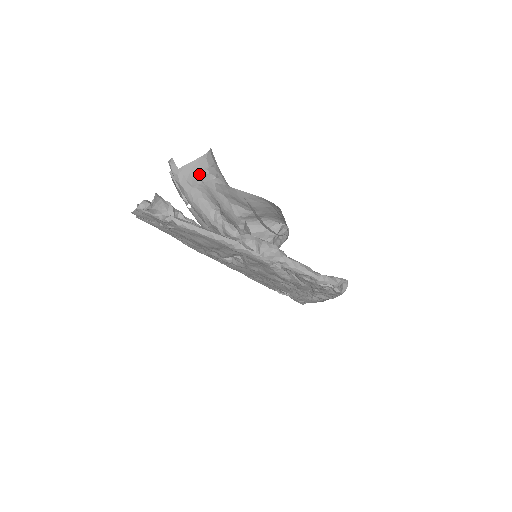
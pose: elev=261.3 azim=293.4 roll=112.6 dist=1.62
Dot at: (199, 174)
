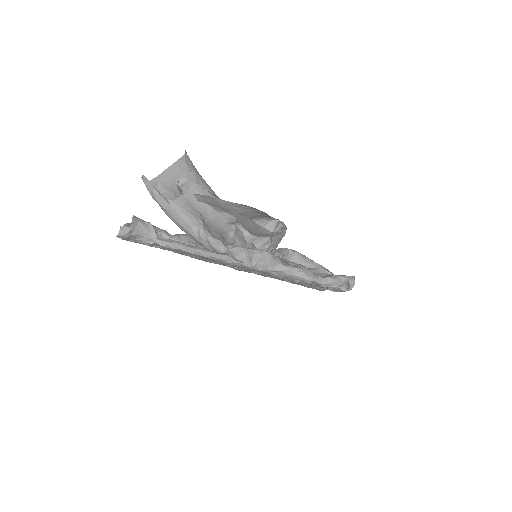
Dot at: occluded
